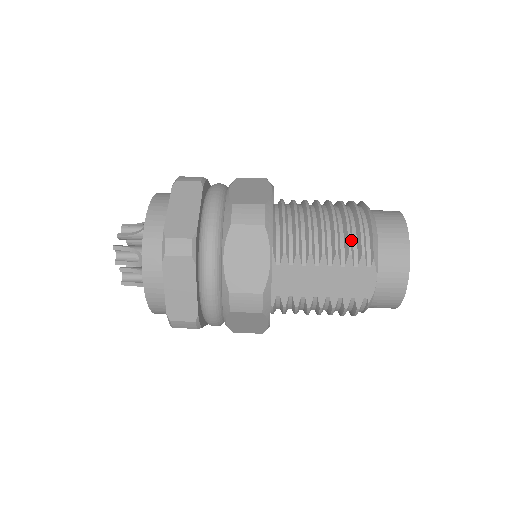
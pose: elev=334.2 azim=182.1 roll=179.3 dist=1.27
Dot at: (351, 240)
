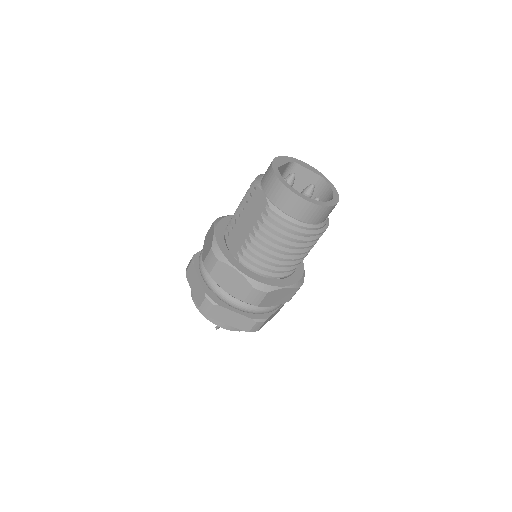
Dot at: (249, 190)
